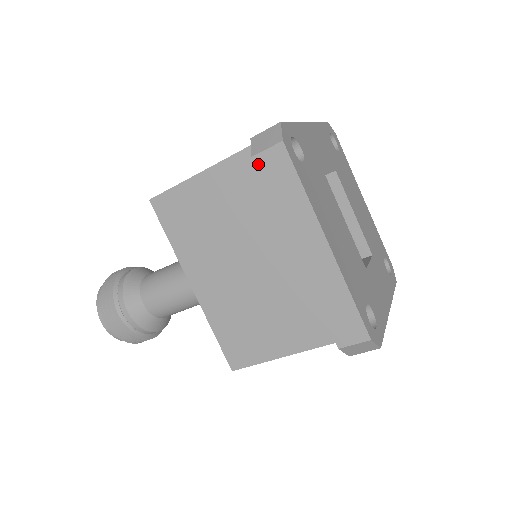
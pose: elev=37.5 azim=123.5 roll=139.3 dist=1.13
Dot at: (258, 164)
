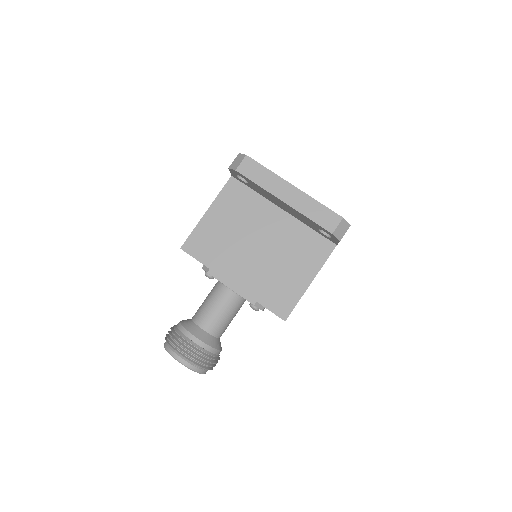
Dot at: (240, 172)
